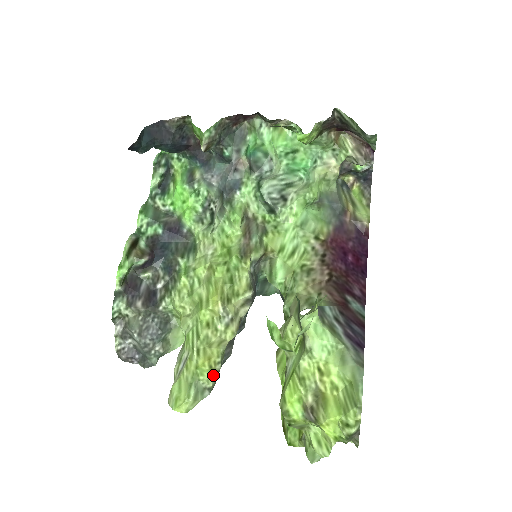
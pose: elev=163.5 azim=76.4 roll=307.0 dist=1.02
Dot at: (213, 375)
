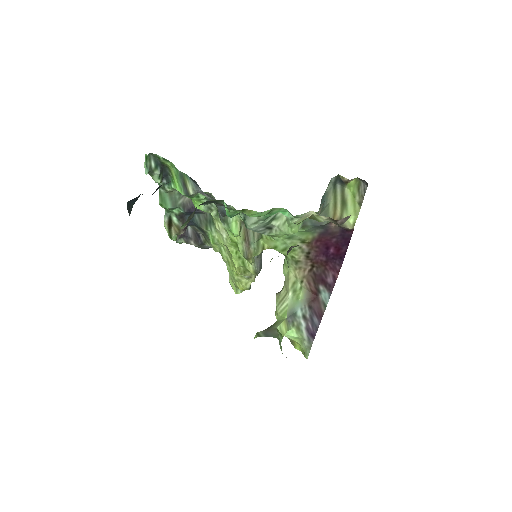
Dot at: occluded
